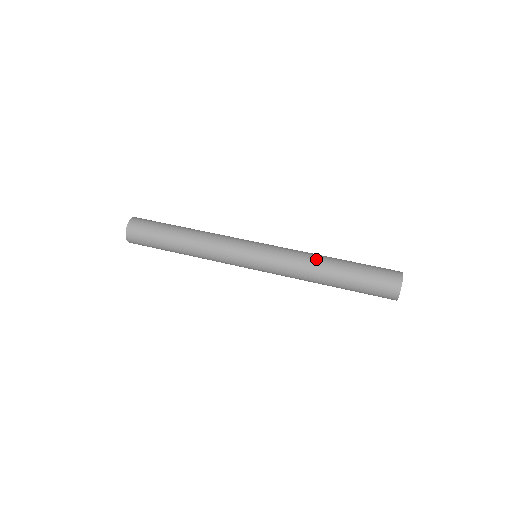
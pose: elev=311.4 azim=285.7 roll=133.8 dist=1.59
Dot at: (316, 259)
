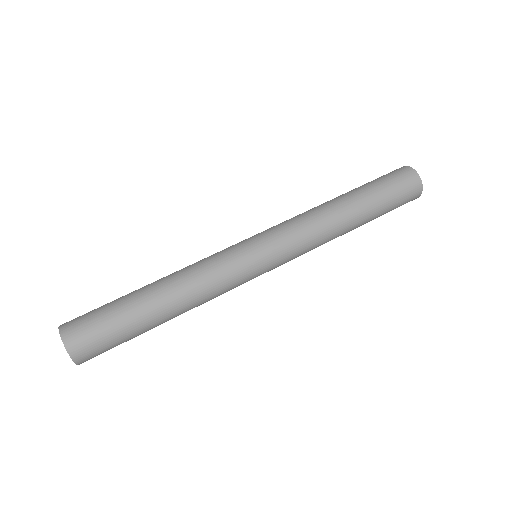
Dot at: (320, 205)
